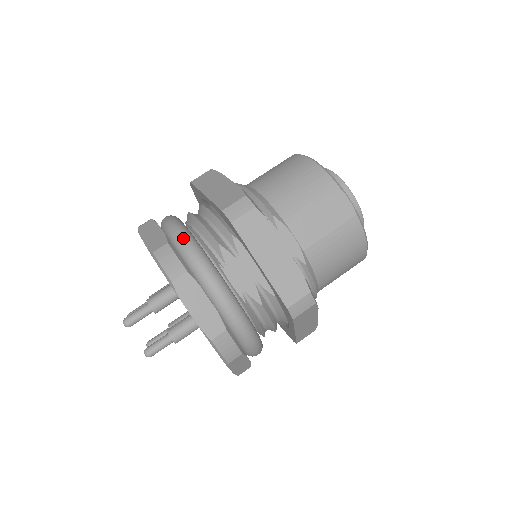
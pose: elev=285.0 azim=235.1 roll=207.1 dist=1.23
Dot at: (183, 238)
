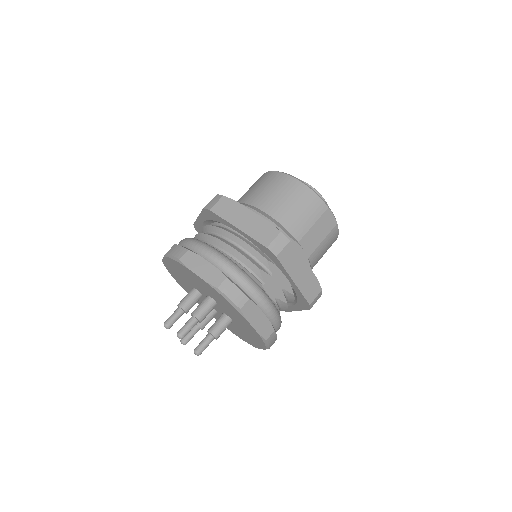
Dot at: (234, 270)
